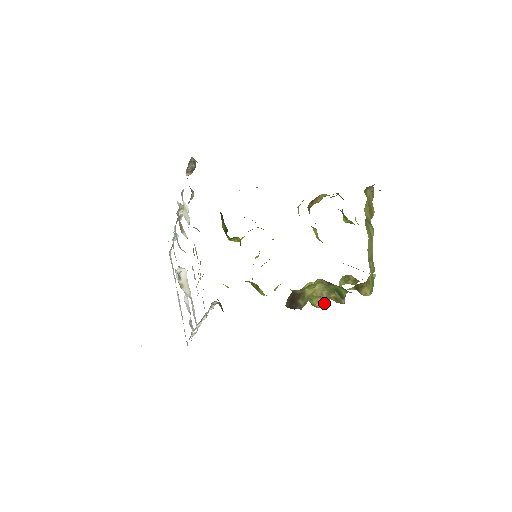
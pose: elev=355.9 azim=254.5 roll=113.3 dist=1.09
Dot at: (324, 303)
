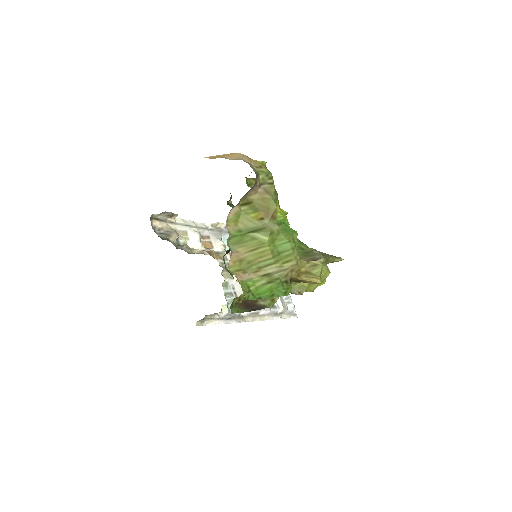
Dot at: (311, 288)
